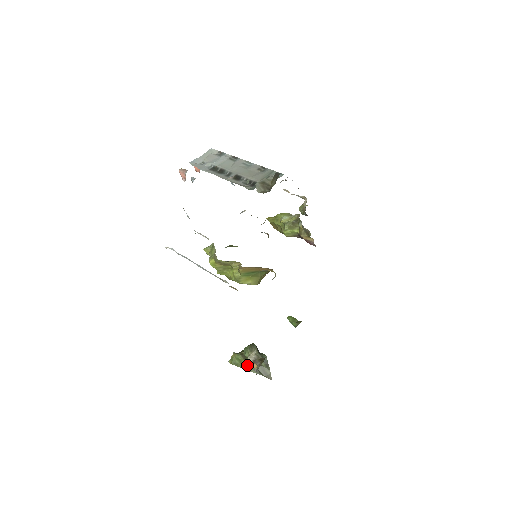
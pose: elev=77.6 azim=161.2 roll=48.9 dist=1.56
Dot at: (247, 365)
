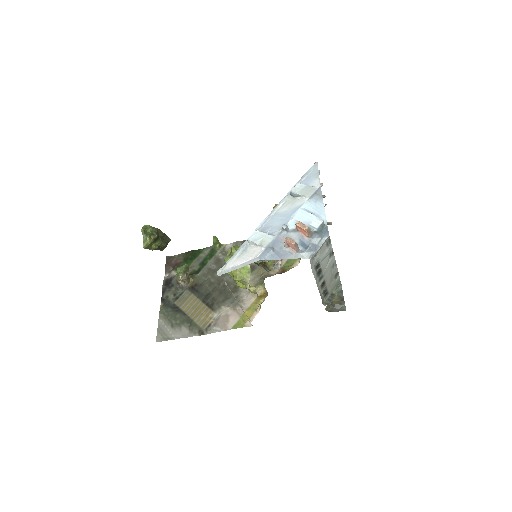
Dot at: (155, 247)
